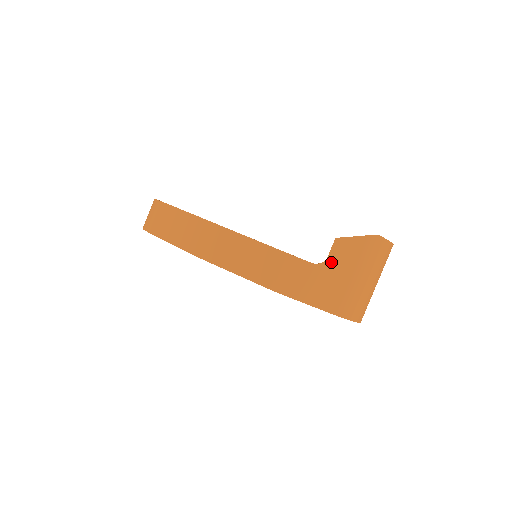
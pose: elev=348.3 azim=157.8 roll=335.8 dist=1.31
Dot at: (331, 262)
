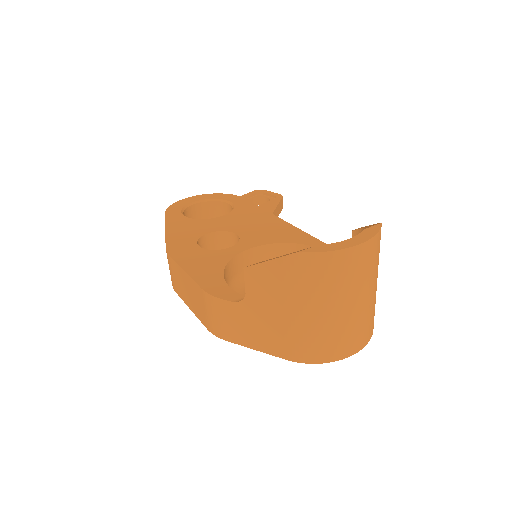
Dot at: (253, 298)
